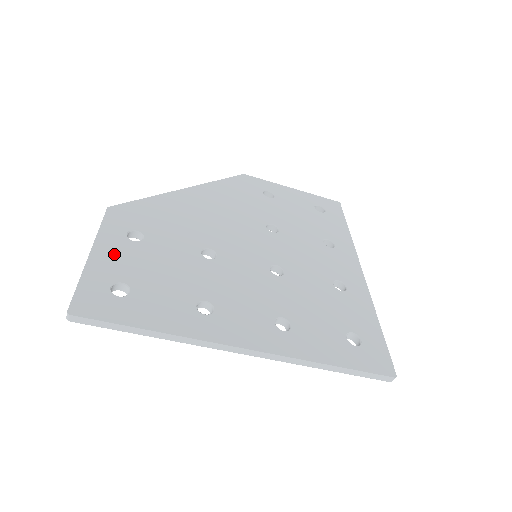
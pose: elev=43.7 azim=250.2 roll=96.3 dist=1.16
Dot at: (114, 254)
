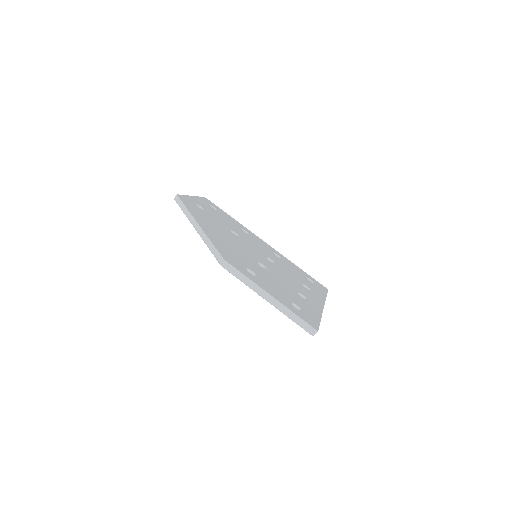
Dot at: (270, 289)
